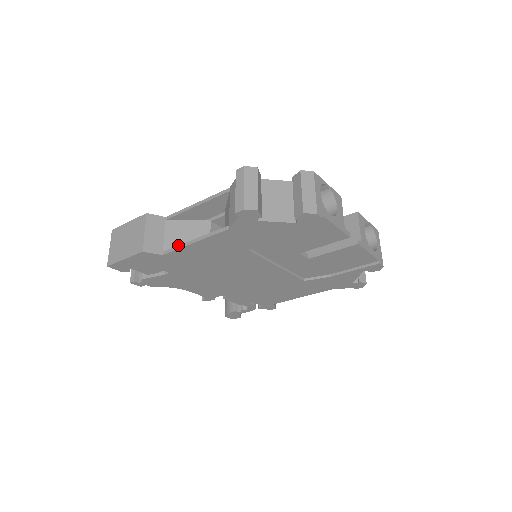
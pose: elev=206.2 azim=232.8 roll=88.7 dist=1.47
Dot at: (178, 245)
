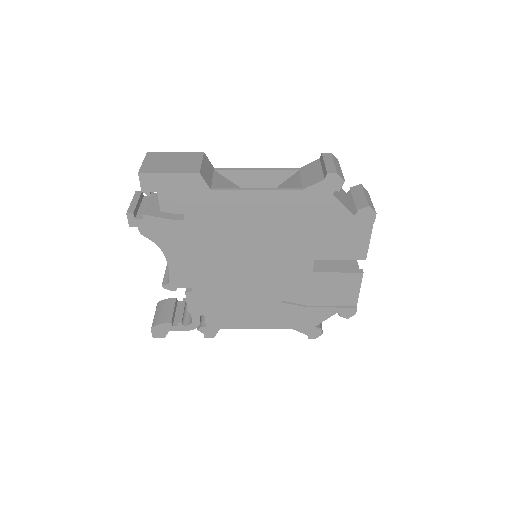
Dot at: occluded
